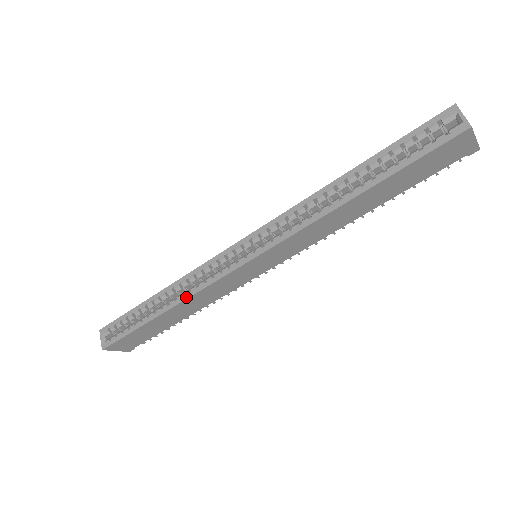
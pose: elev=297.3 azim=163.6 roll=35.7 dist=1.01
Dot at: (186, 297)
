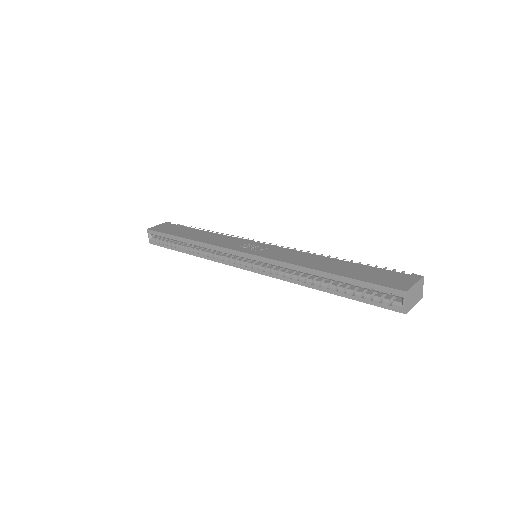
Dot at: (205, 258)
